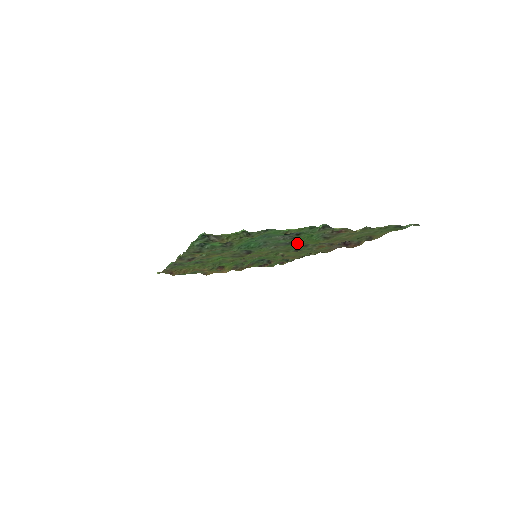
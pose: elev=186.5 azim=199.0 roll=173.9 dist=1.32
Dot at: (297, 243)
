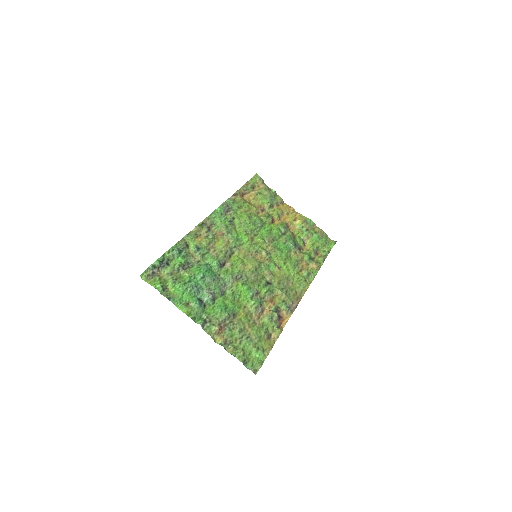
Dot at: (239, 293)
